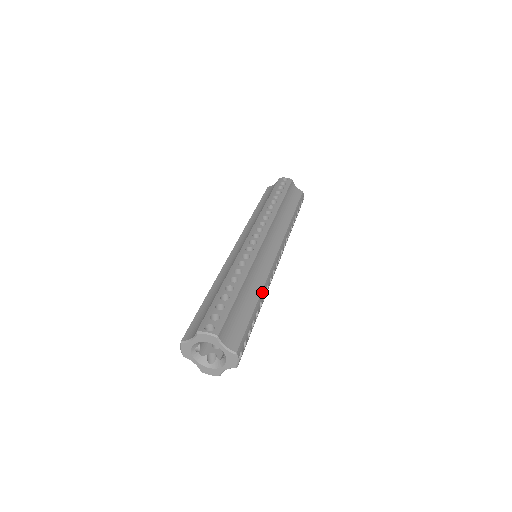
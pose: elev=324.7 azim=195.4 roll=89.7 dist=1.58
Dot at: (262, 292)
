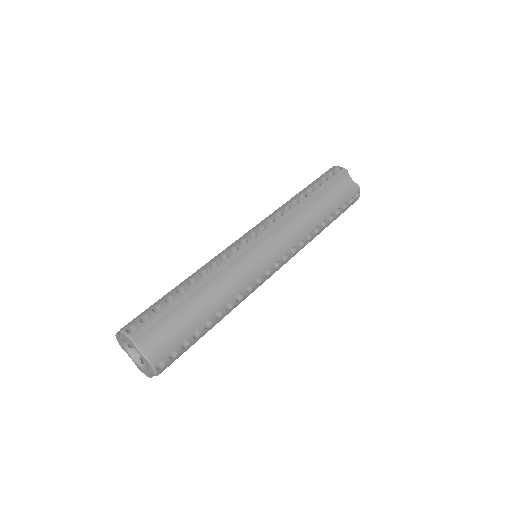
Dot at: (225, 300)
